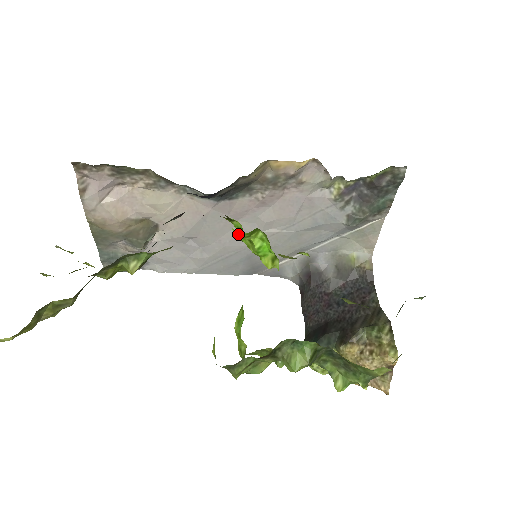
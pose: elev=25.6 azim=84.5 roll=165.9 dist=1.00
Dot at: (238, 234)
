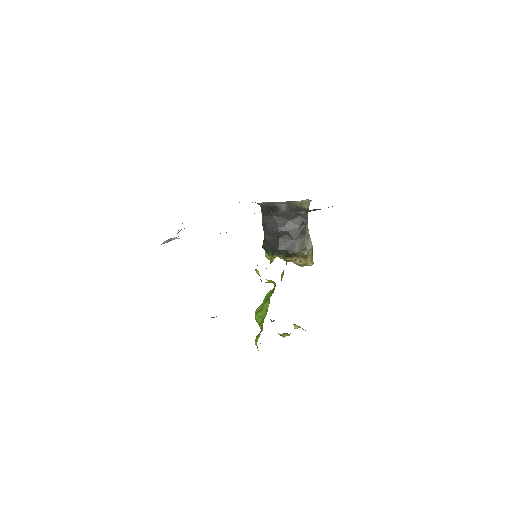
Dot at: occluded
